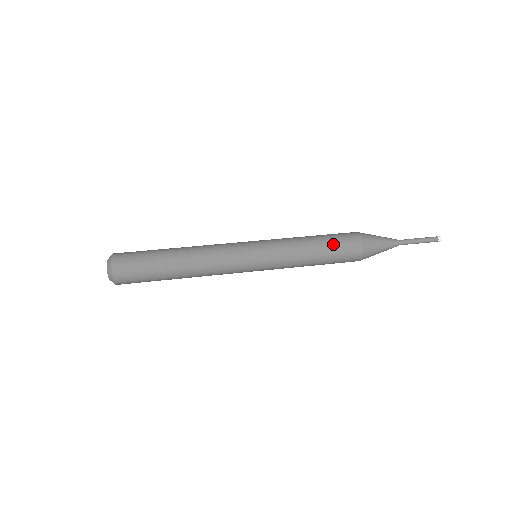
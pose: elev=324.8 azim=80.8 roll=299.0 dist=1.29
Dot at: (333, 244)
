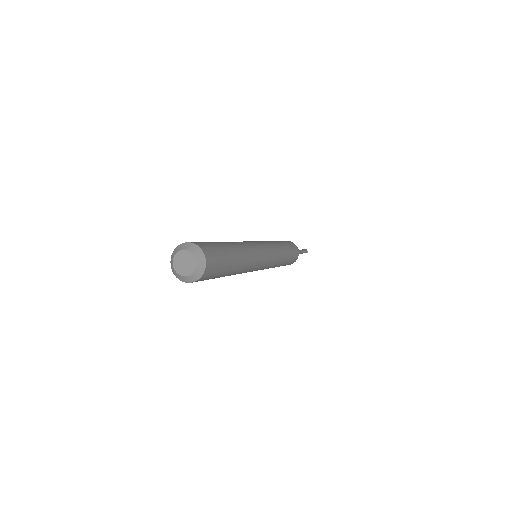
Dot at: (289, 246)
